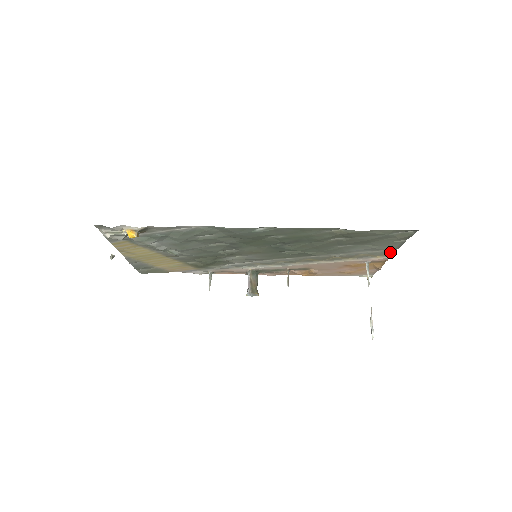
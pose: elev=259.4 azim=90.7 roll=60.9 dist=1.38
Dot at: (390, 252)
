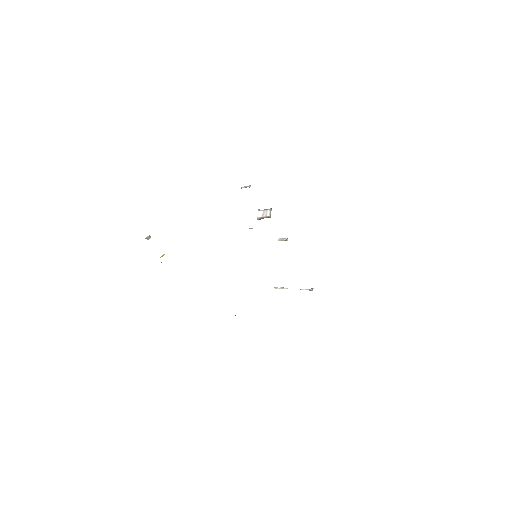
Dot at: occluded
